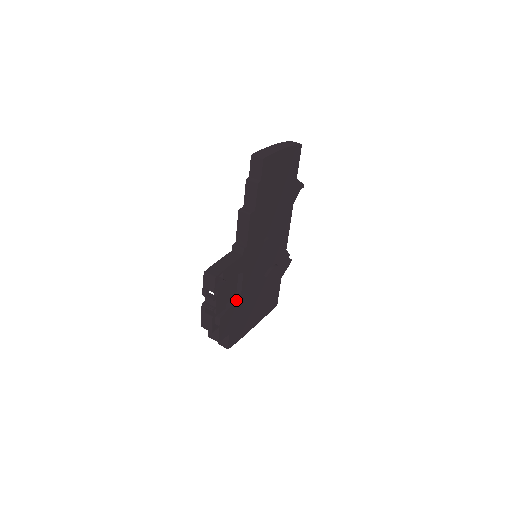
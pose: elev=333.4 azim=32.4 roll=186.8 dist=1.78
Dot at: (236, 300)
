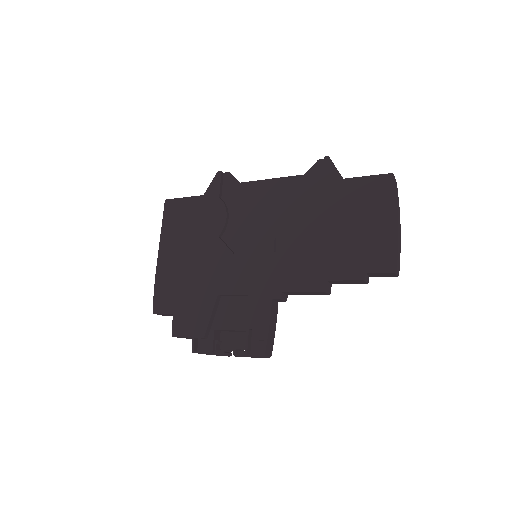
Dot at: occluded
